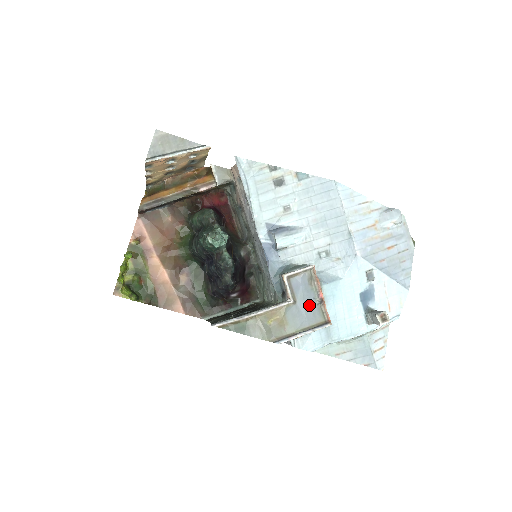
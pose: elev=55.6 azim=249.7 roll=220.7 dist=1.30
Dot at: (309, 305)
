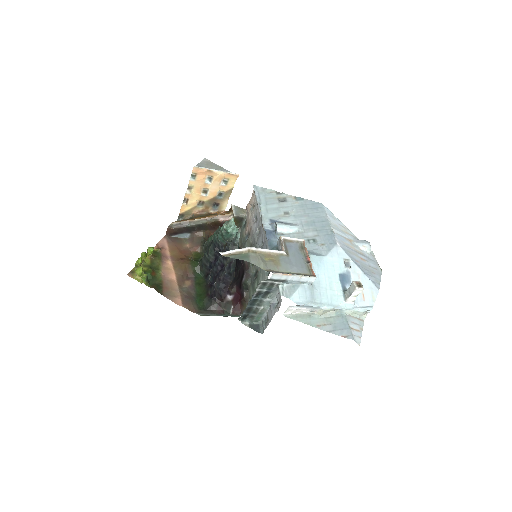
Dot at: (299, 261)
